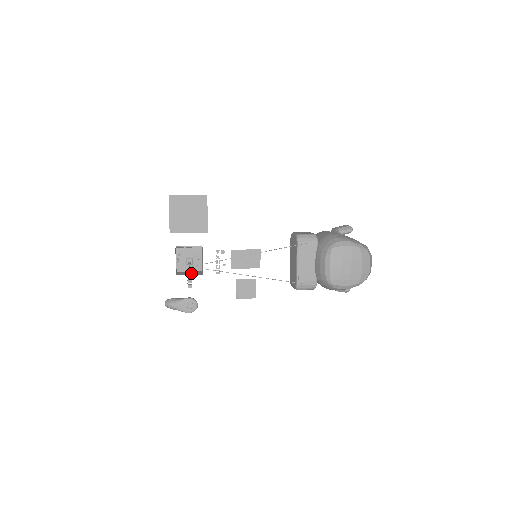
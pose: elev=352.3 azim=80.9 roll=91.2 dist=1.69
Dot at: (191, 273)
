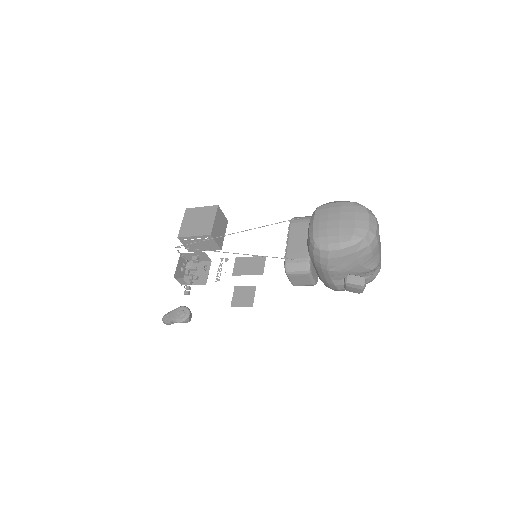
Dot at: (190, 279)
